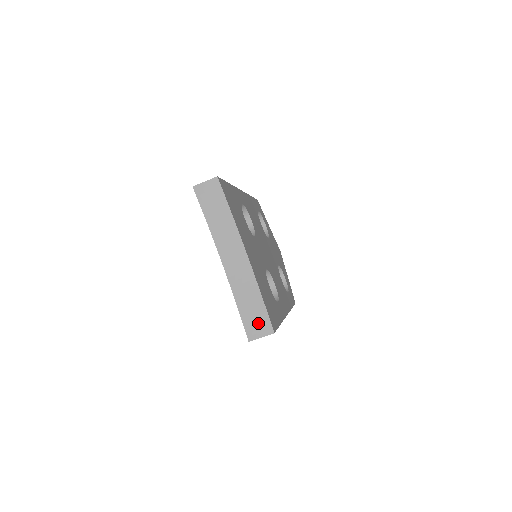
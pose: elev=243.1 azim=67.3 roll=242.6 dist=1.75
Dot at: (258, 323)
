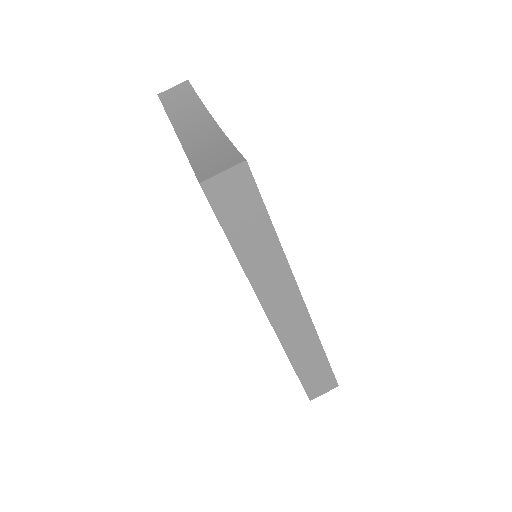
Dot at: (220, 163)
